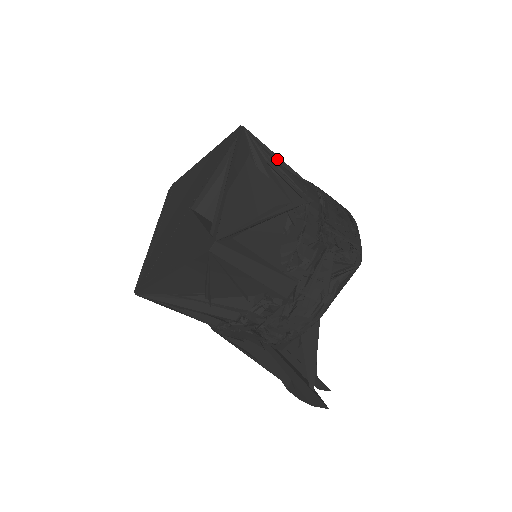
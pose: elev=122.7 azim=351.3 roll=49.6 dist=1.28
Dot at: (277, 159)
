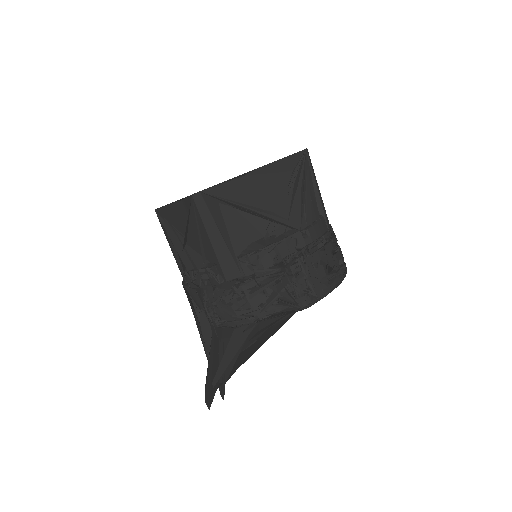
Dot at: (316, 191)
